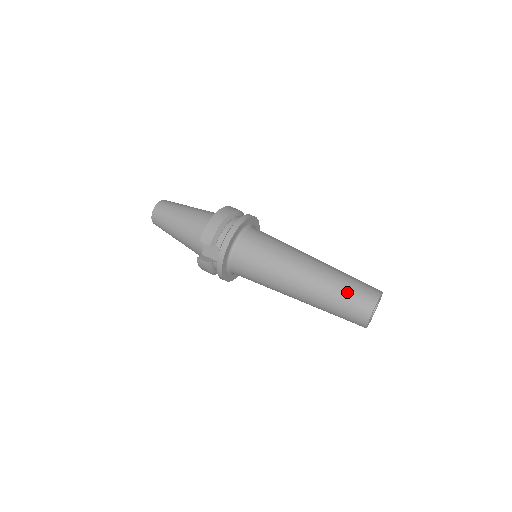
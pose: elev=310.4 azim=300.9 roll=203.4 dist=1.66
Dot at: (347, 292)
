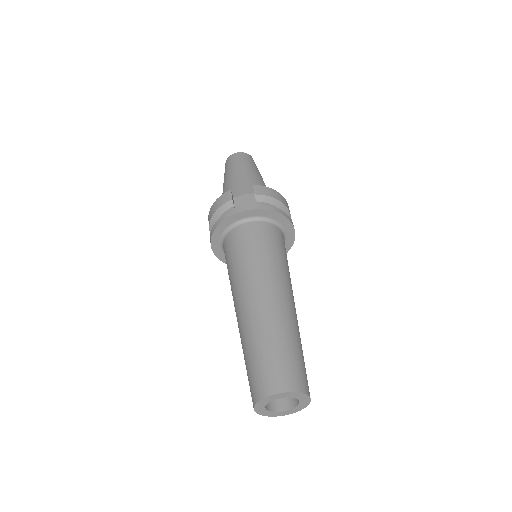
Dot at: (293, 352)
